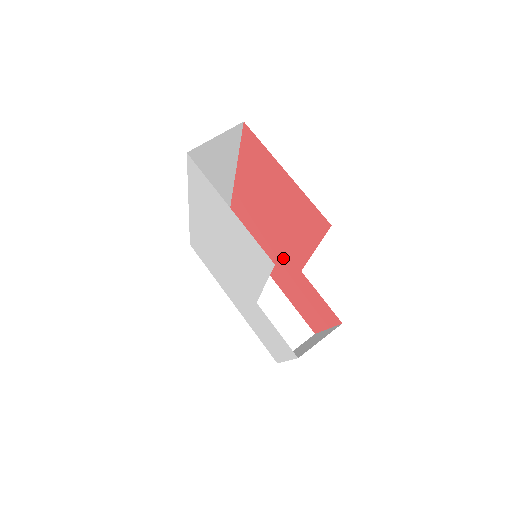
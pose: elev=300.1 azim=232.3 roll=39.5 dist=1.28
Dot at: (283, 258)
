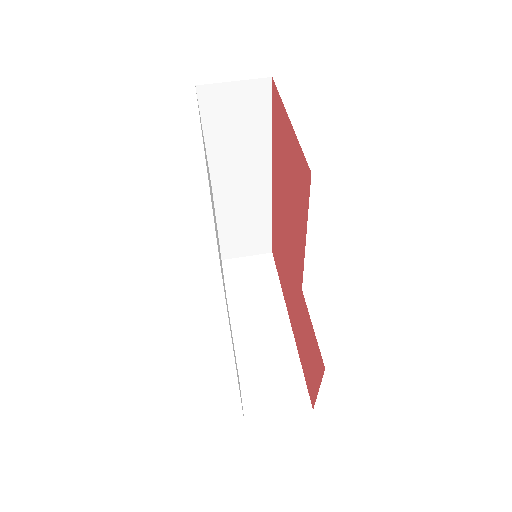
Dot at: (294, 278)
